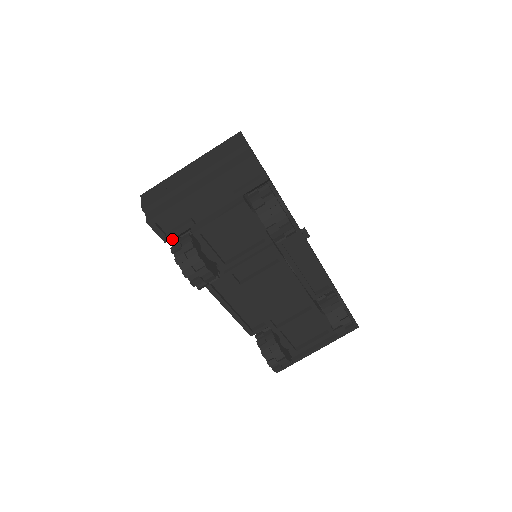
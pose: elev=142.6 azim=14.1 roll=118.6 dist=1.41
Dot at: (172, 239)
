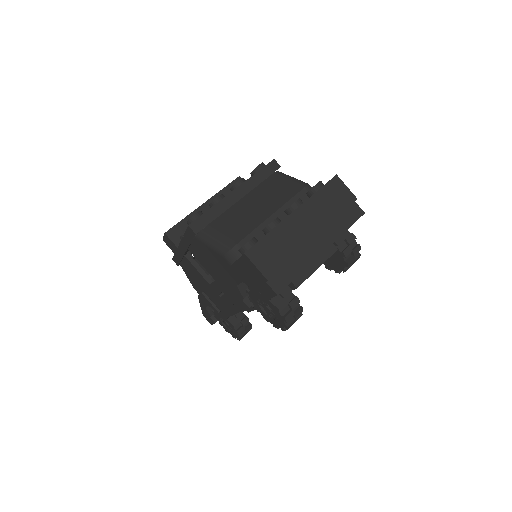
Dot at: occluded
